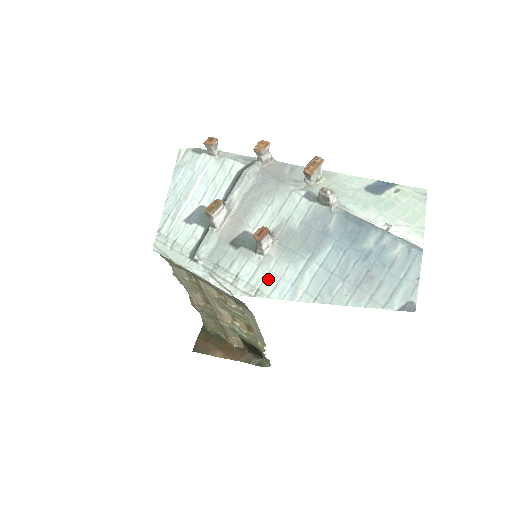
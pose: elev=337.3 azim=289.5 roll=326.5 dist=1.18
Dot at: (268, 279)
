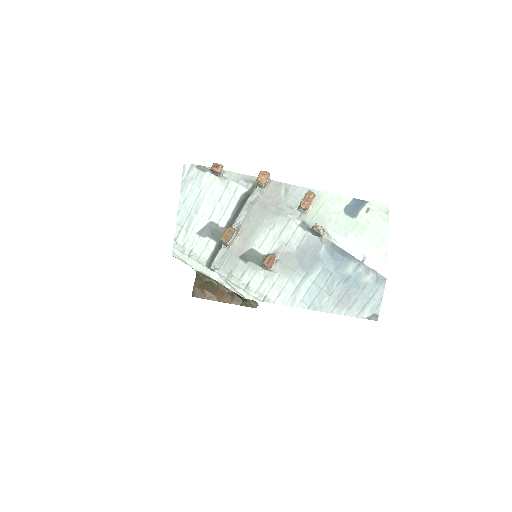
Dot at: (273, 289)
